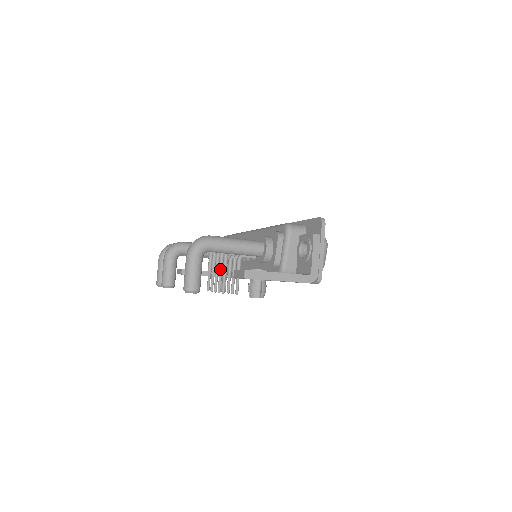
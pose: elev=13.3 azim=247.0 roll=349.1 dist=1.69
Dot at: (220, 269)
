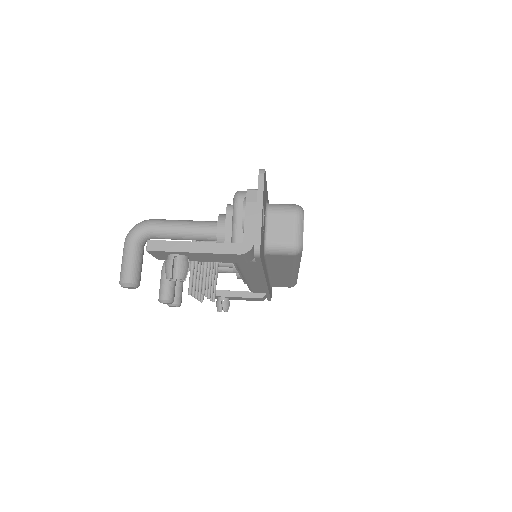
Dot at: occluded
